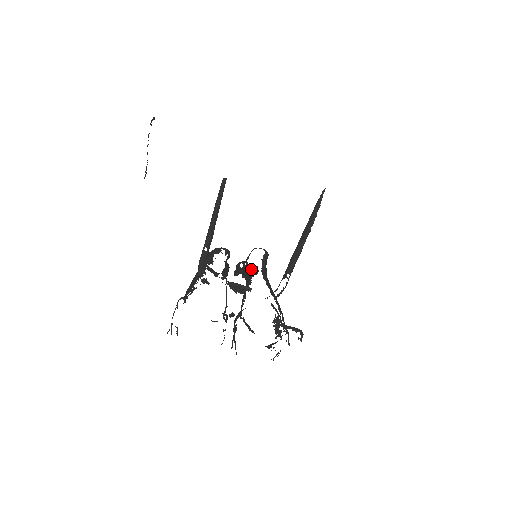
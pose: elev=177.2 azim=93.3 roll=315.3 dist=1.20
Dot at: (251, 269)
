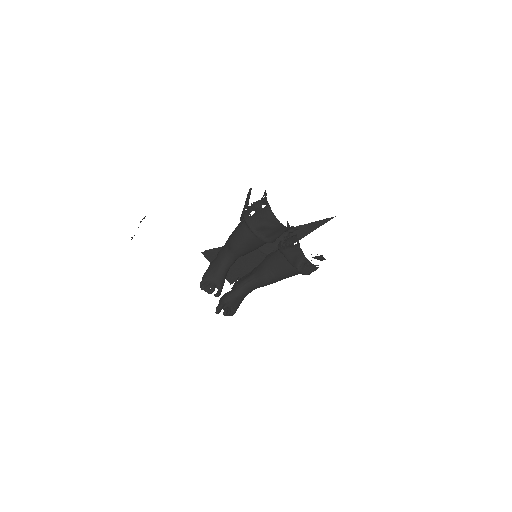
Dot at: occluded
